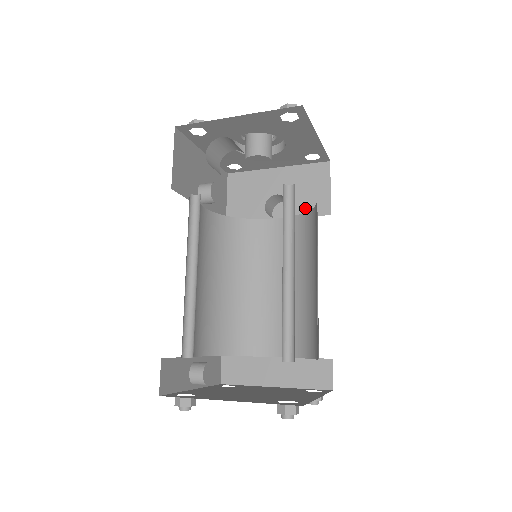
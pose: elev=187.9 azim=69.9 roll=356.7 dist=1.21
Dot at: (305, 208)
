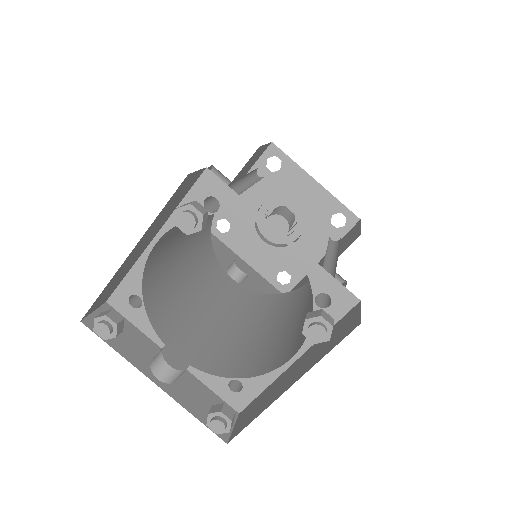
Dot at: (340, 253)
